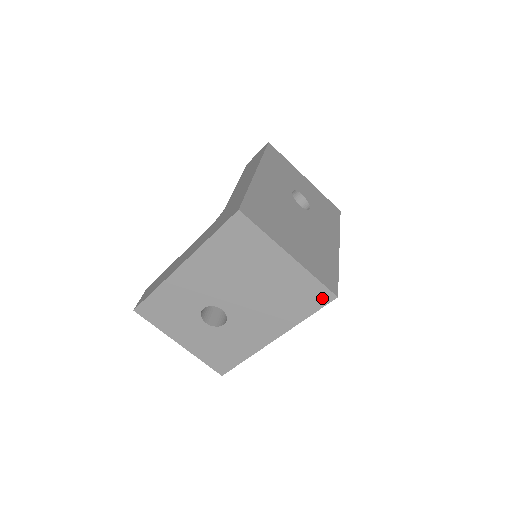
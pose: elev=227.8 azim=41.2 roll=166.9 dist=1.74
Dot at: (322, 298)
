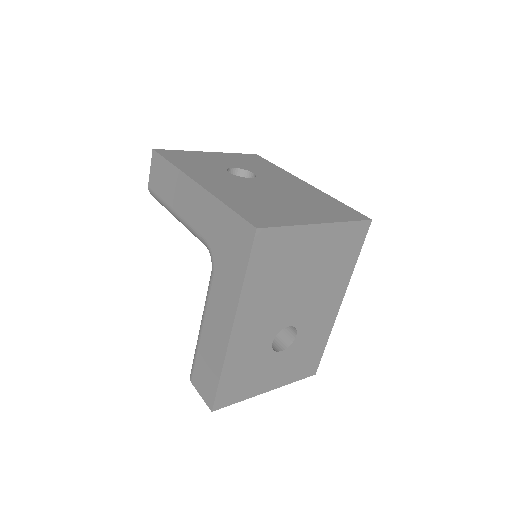
Dot at: (361, 233)
